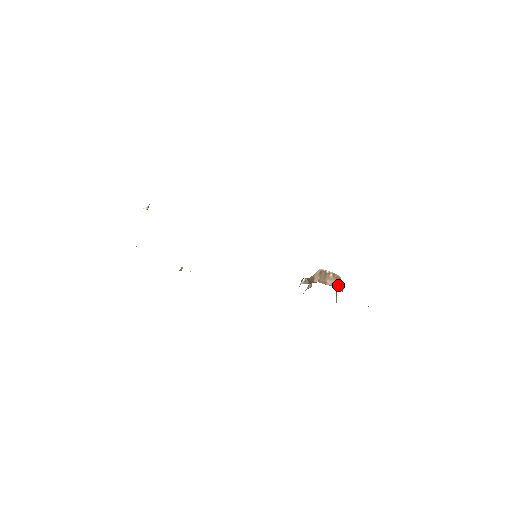
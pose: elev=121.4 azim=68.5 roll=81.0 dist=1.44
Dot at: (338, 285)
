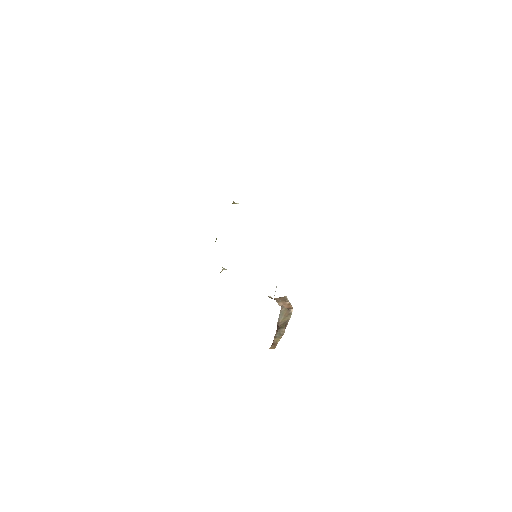
Dot at: (283, 308)
